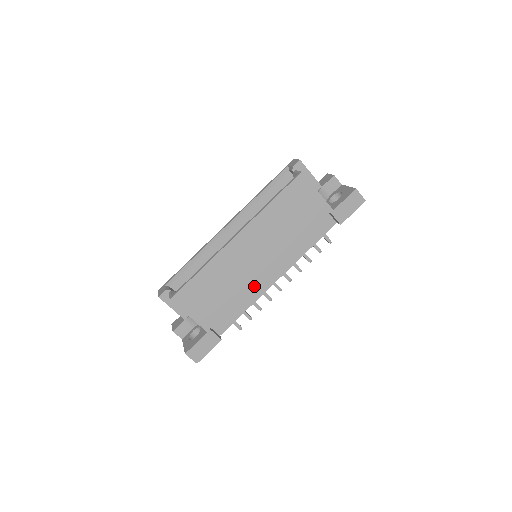
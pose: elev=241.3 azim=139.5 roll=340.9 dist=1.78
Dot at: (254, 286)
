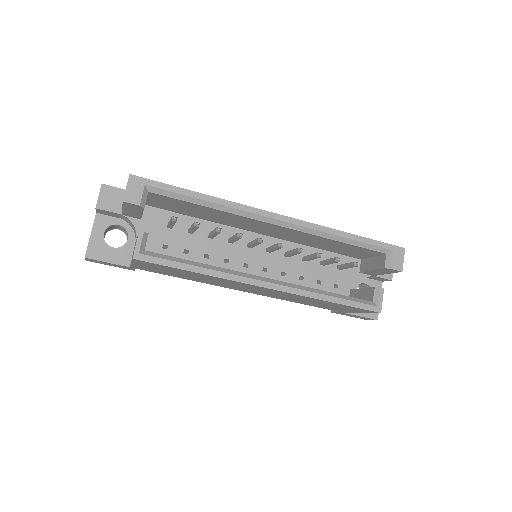
Dot at: occluded
